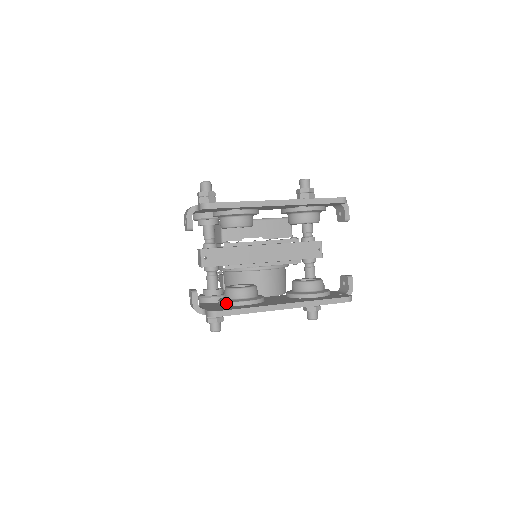
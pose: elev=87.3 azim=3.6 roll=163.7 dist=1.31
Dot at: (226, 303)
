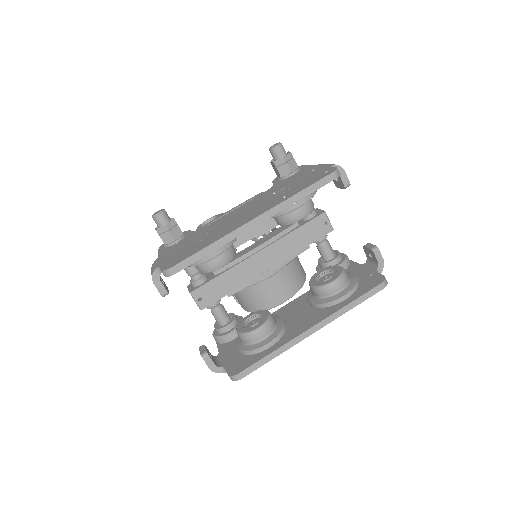
Dot at: (245, 353)
